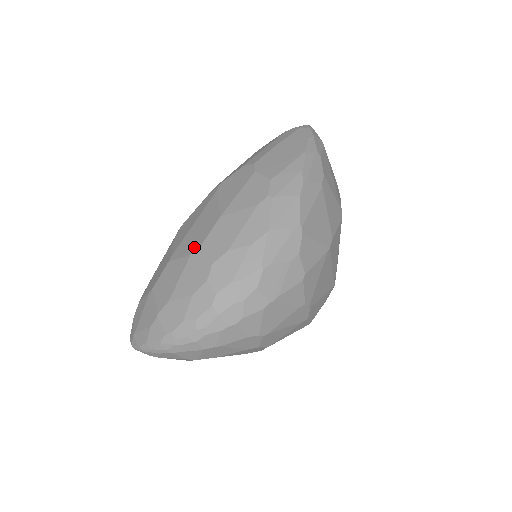
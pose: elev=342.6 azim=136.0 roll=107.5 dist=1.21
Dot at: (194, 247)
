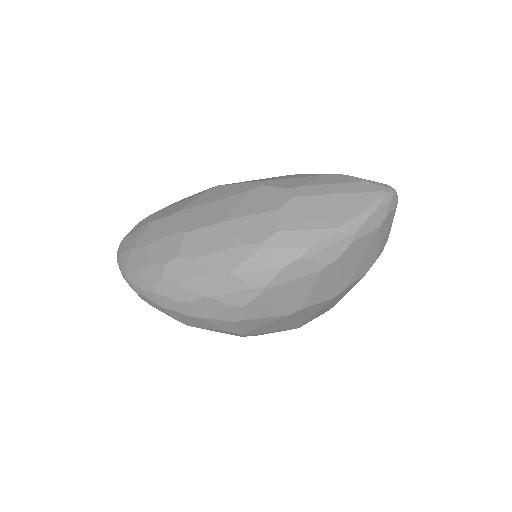
Dot at: (186, 227)
